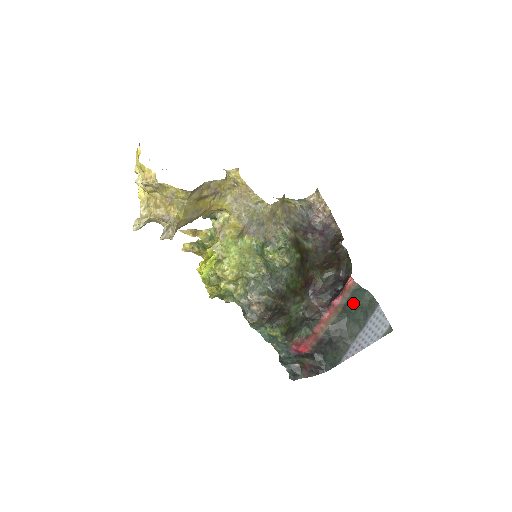
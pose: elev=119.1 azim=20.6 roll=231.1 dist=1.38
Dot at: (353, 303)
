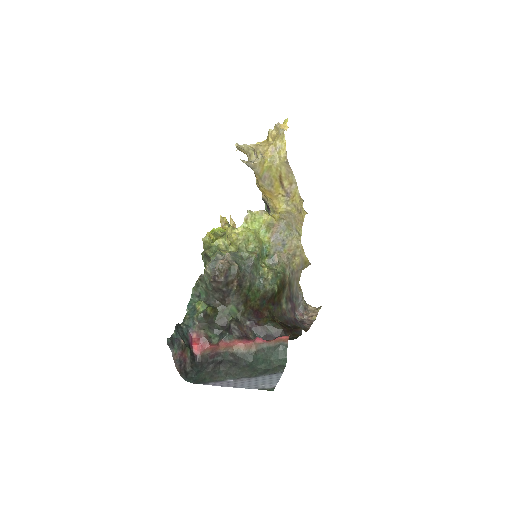
Dot at: (268, 354)
